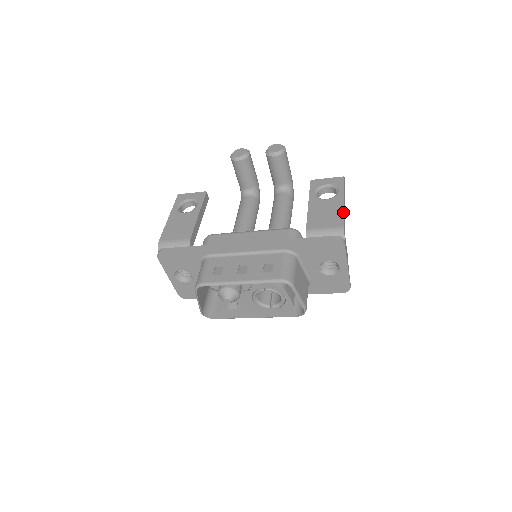
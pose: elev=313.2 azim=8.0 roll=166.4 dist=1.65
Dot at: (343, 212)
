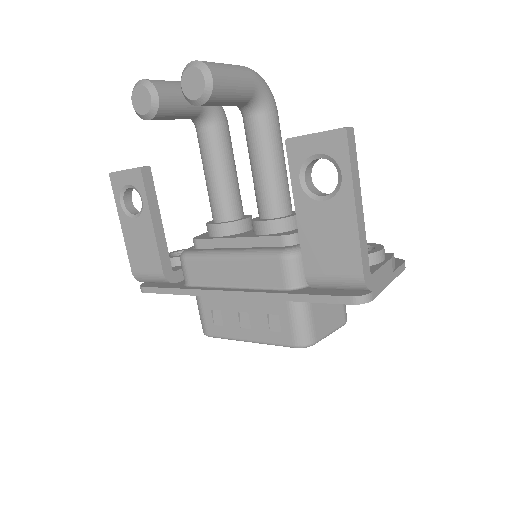
Dot at: (357, 240)
